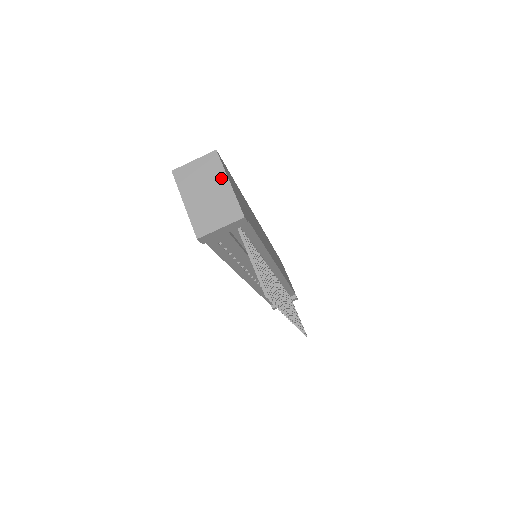
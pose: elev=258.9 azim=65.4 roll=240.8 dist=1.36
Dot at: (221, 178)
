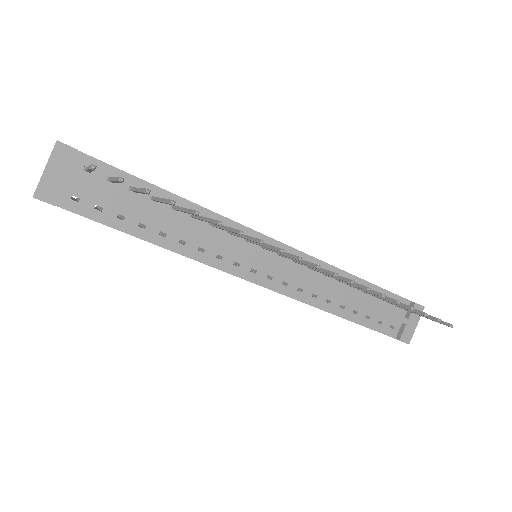
Dot at: occluded
